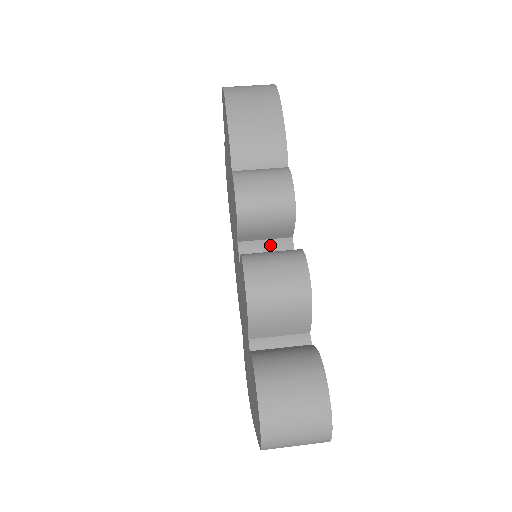
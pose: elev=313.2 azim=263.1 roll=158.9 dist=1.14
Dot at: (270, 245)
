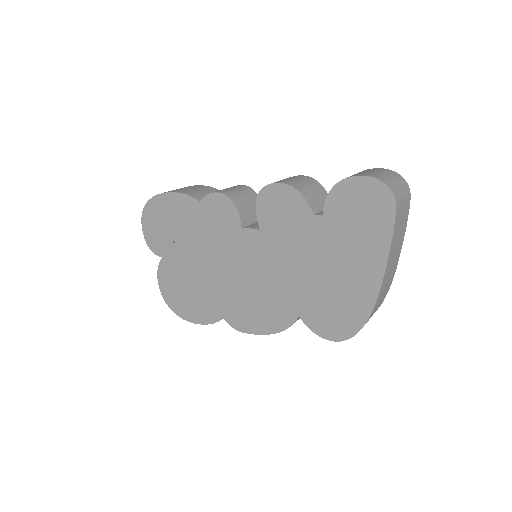
Dot at: occluded
